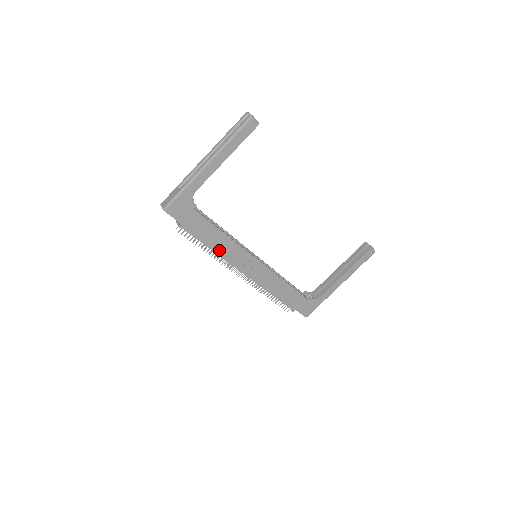
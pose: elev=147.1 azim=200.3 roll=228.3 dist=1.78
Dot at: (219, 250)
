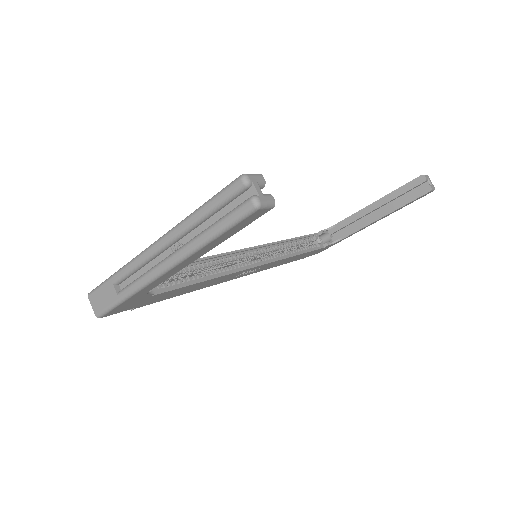
Dot at: (200, 287)
